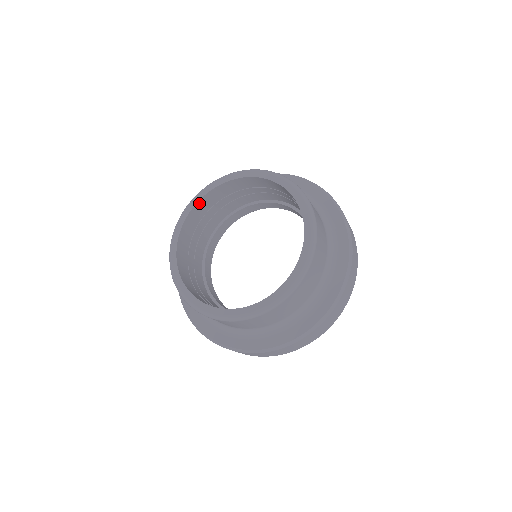
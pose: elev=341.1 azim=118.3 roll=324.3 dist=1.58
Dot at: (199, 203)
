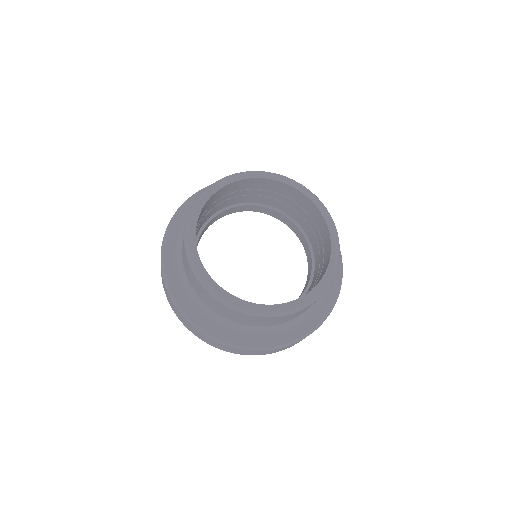
Dot at: (203, 208)
